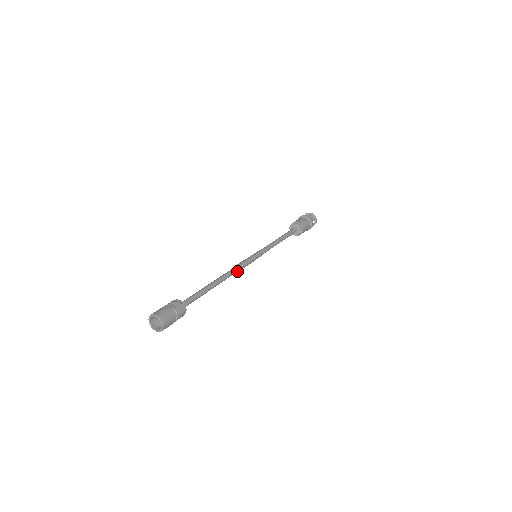
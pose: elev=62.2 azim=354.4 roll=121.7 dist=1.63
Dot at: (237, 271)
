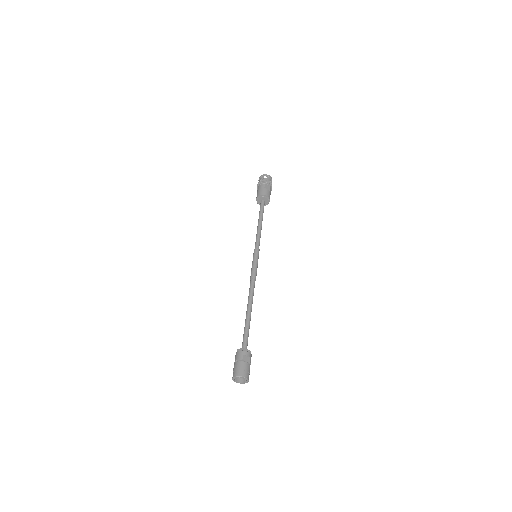
Dot at: (254, 284)
